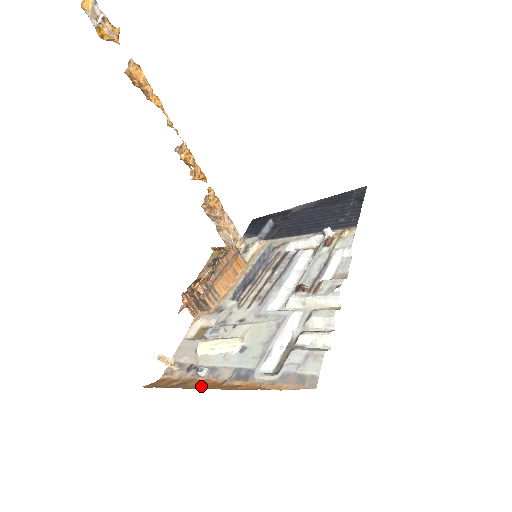
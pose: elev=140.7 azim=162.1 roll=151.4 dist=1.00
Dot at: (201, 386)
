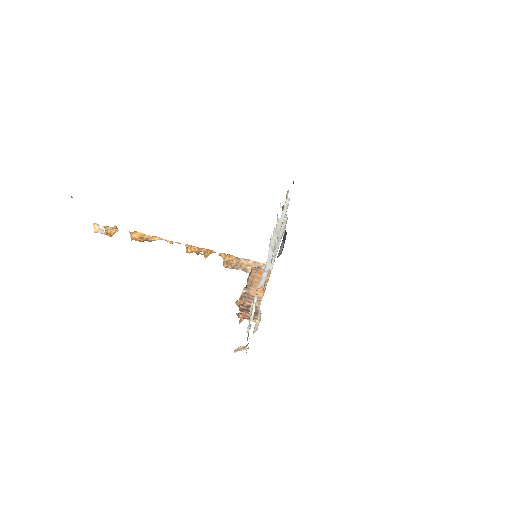
Dot at: occluded
